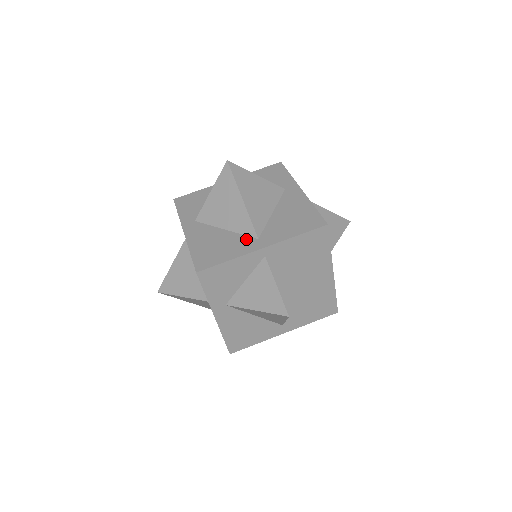
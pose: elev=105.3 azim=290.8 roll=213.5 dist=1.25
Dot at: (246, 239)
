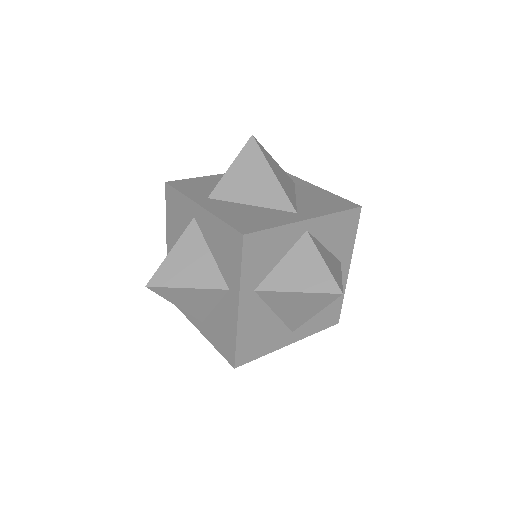
Dot at: occluded
